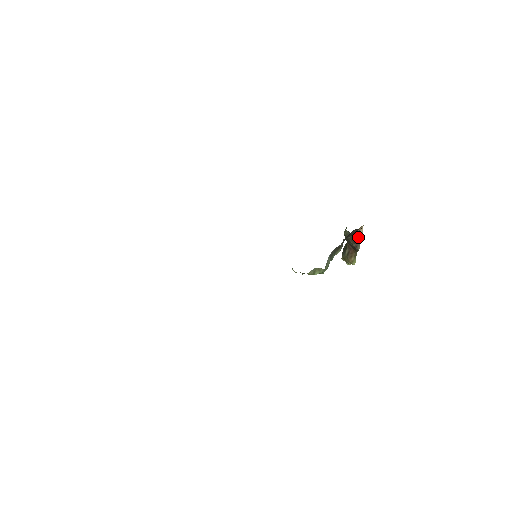
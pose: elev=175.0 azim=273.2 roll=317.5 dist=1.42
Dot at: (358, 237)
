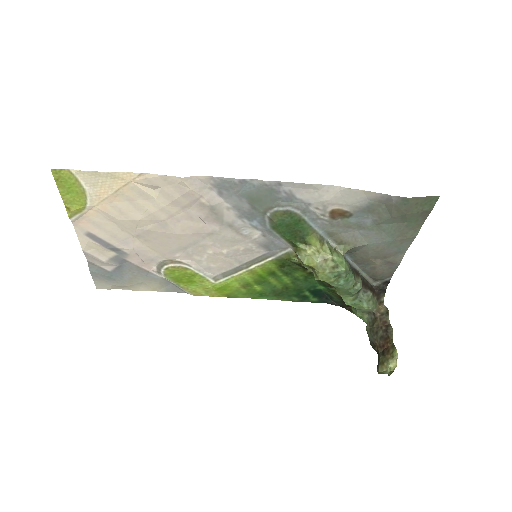
Dot at: (383, 314)
